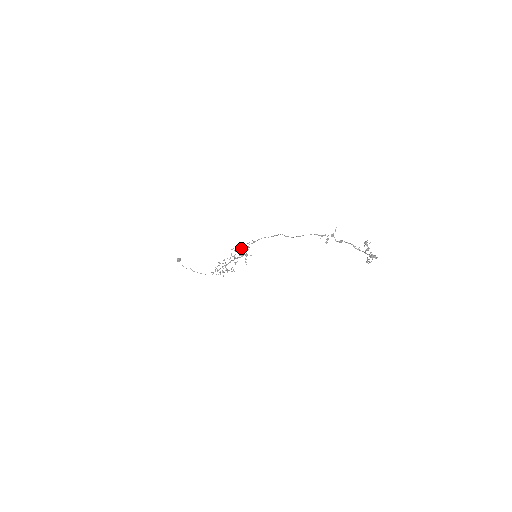
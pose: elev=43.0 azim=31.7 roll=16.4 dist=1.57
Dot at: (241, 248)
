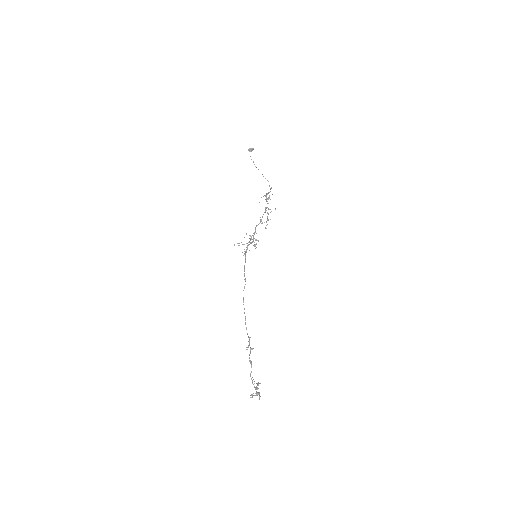
Dot at: occluded
